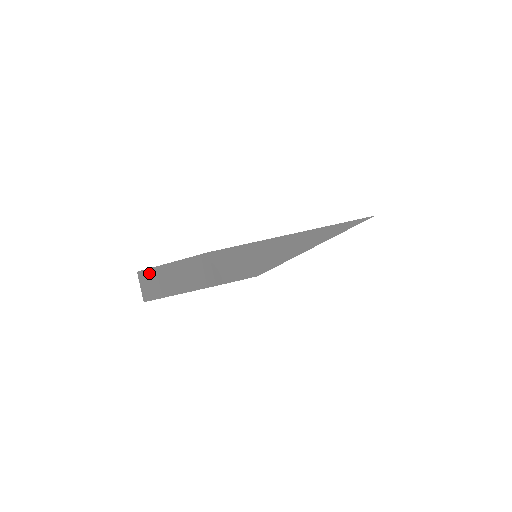
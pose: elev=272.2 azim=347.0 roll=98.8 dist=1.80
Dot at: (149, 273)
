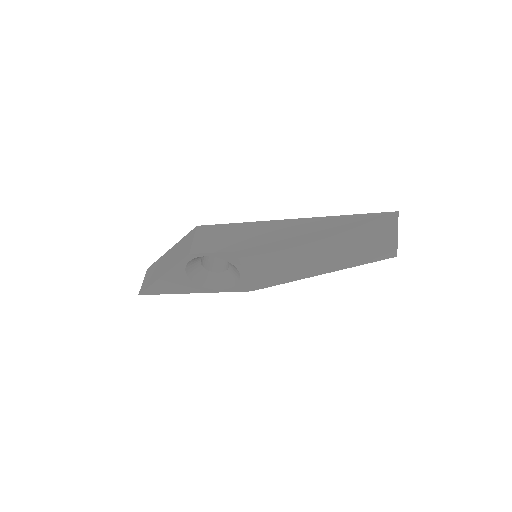
Dot at: (153, 266)
